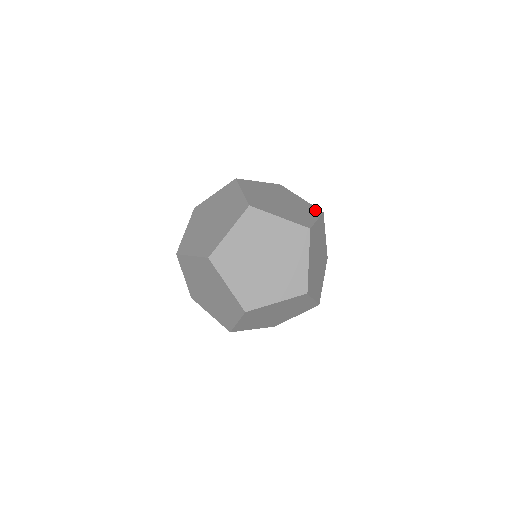
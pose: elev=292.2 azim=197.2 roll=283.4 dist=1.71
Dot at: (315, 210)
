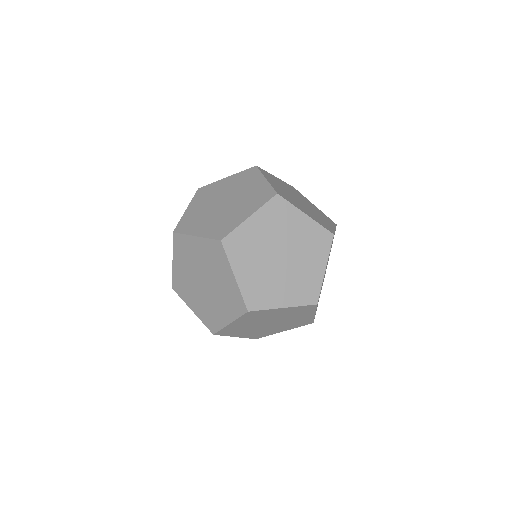
Dot at: (326, 227)
